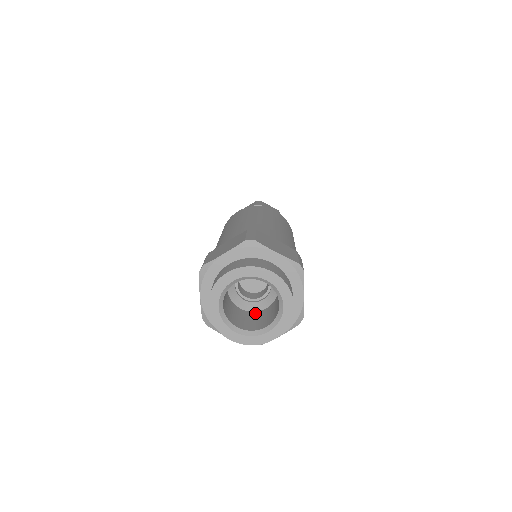
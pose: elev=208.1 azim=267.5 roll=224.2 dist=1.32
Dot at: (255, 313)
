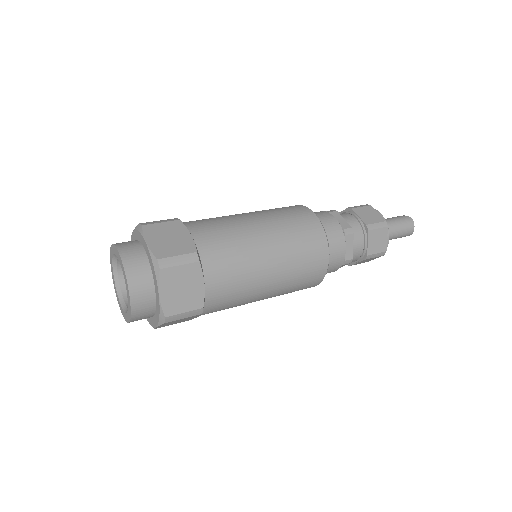
Dot at: occluded
